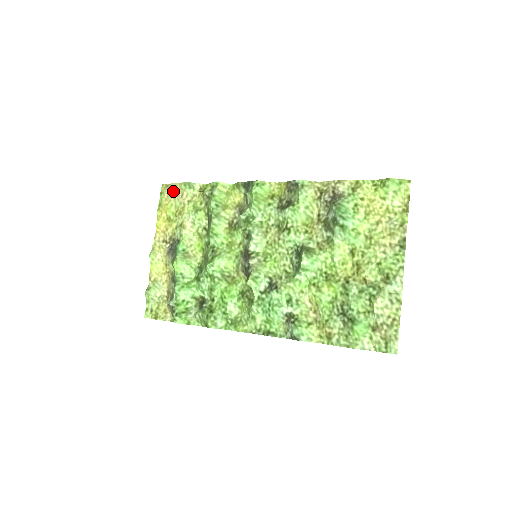
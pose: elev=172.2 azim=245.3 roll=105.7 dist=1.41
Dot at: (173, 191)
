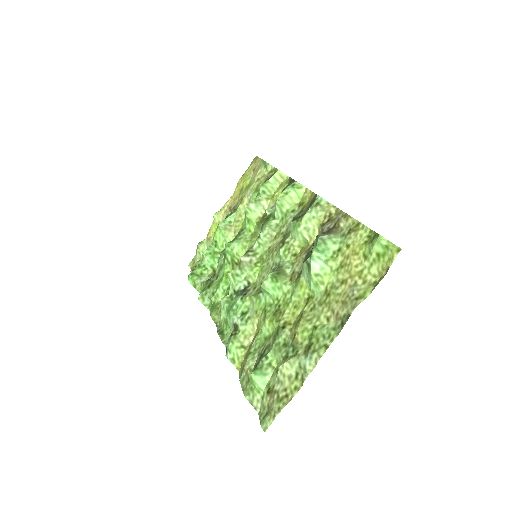
Dot at: (256, 165)
